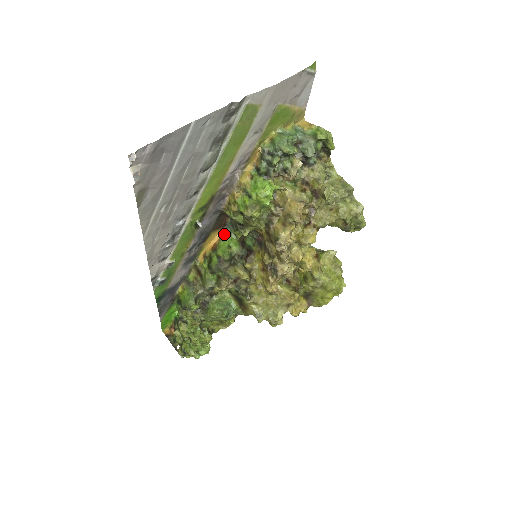
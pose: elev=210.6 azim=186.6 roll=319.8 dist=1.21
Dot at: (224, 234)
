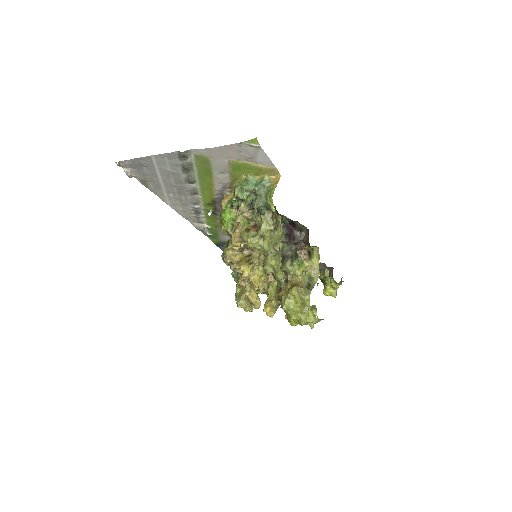
Dot at: occluded
